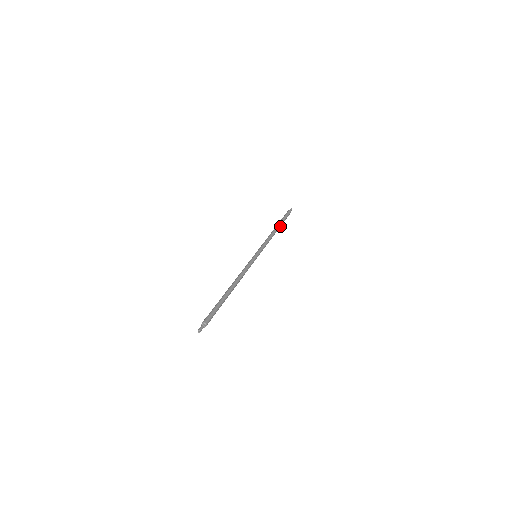
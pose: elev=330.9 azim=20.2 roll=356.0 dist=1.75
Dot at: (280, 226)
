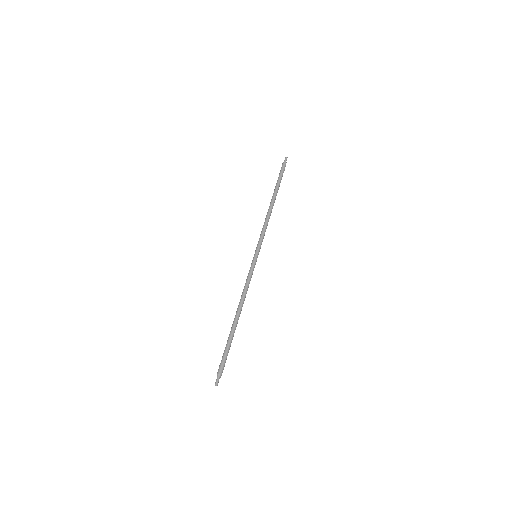
Dot at: (276, 194)
